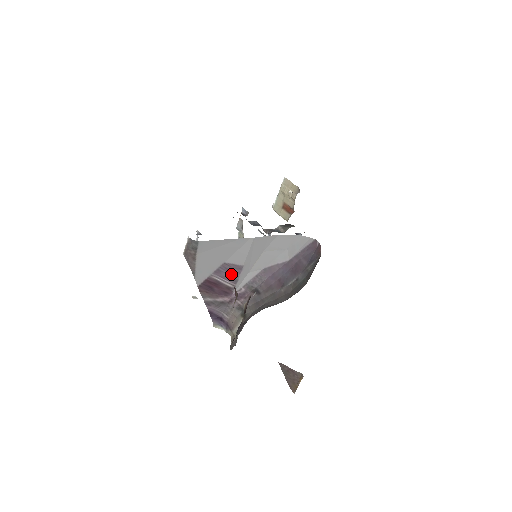
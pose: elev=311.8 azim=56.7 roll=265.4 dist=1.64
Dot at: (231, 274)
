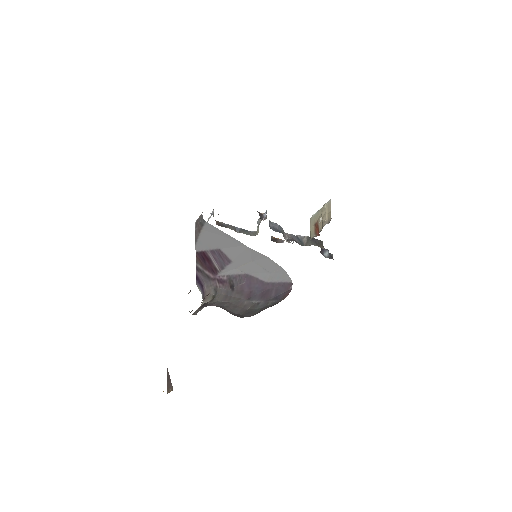
Dot at: (221, 261)
